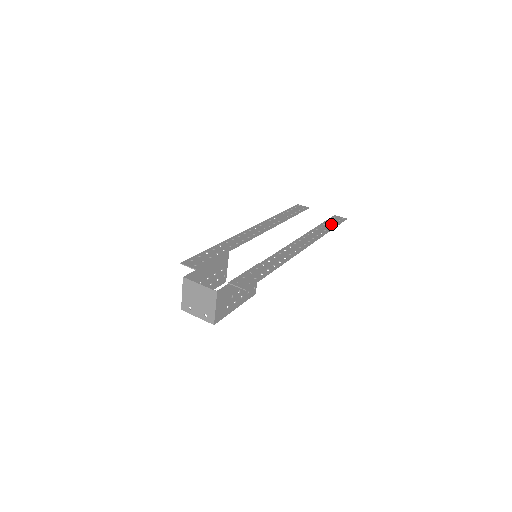
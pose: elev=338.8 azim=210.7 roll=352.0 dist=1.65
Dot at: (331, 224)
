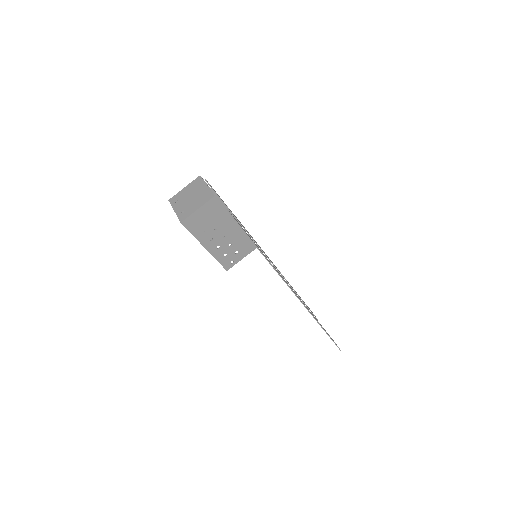
Dot at: occluded
